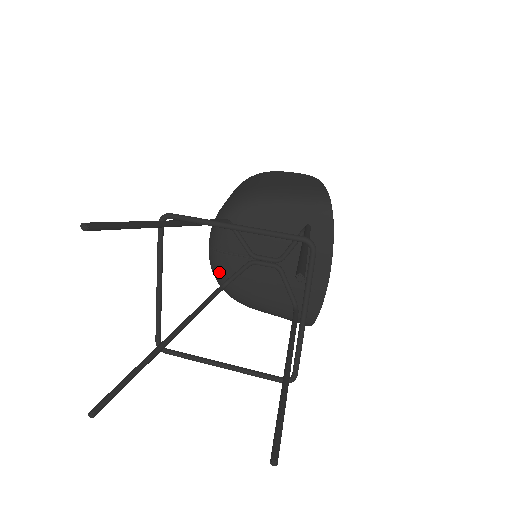
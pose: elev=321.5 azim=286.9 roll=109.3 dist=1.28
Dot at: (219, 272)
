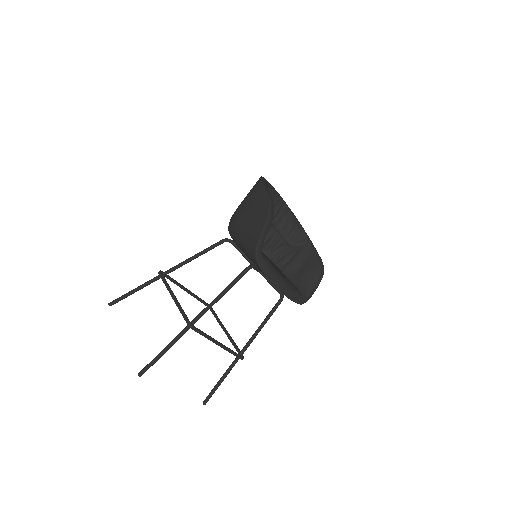
Dot at: occluded
